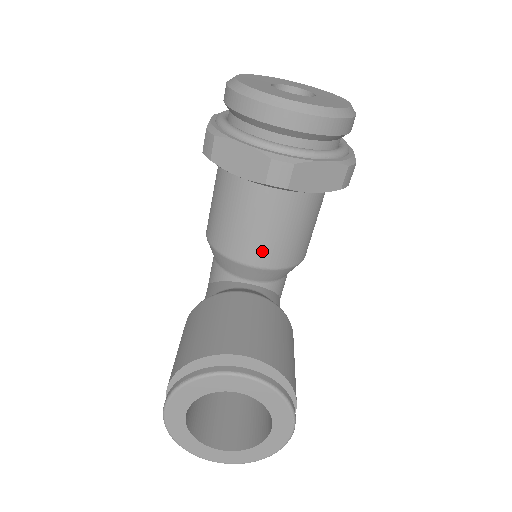
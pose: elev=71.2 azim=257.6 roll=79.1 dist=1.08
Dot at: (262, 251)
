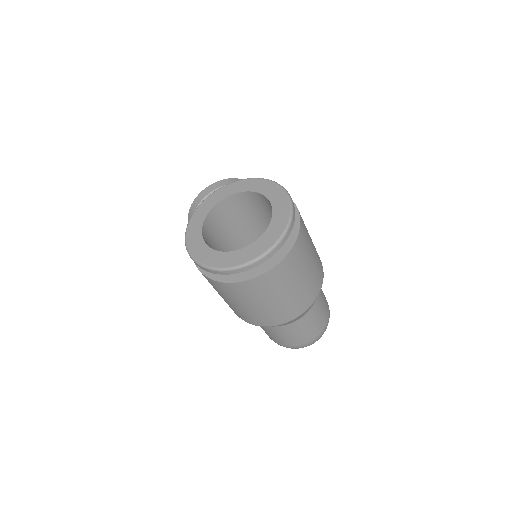
Dot at: occluded
